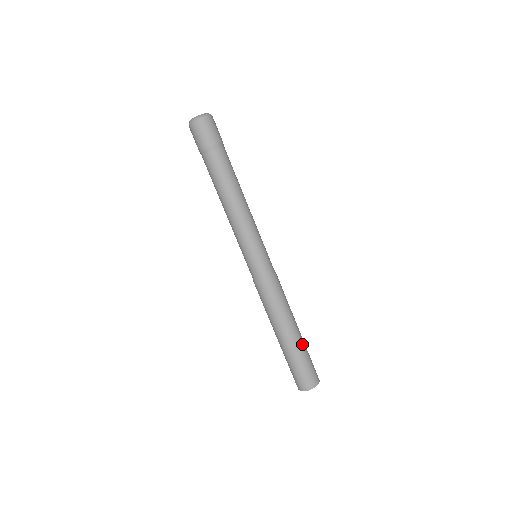
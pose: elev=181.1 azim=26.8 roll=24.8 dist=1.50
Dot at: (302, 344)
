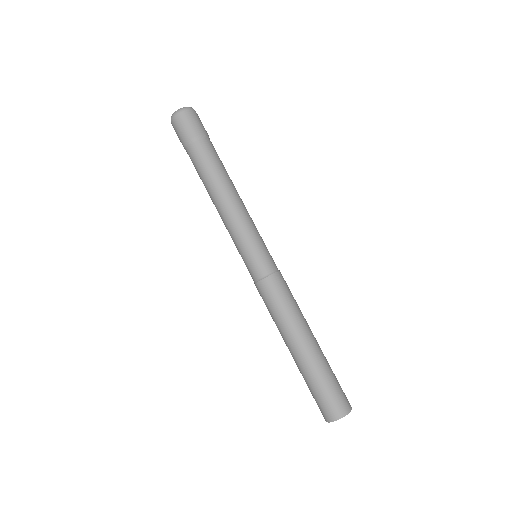
Dot at: (319, 361)
